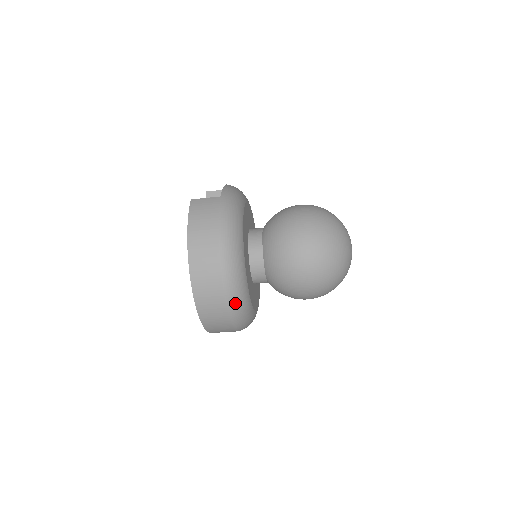
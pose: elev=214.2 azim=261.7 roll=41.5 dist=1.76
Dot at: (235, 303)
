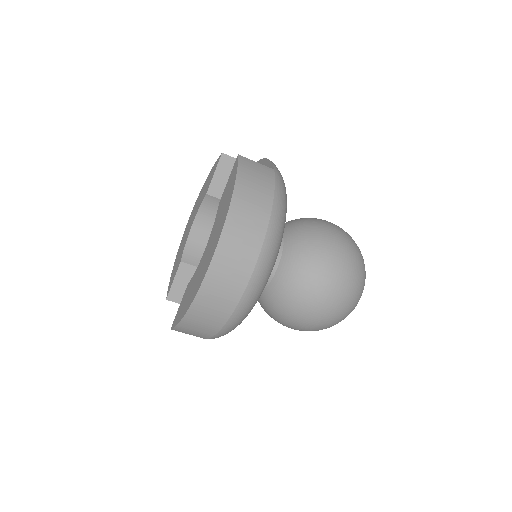
Dot at: (246, 307)
